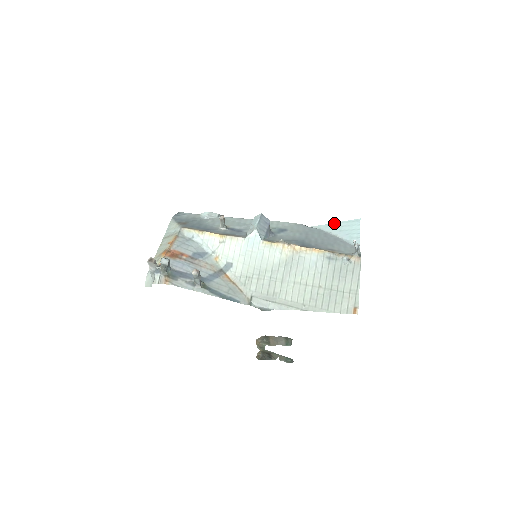
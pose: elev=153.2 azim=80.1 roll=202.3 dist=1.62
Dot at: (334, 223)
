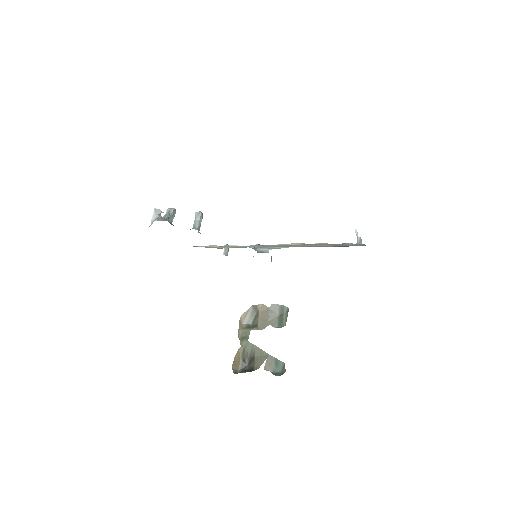
Dot at: occluded
